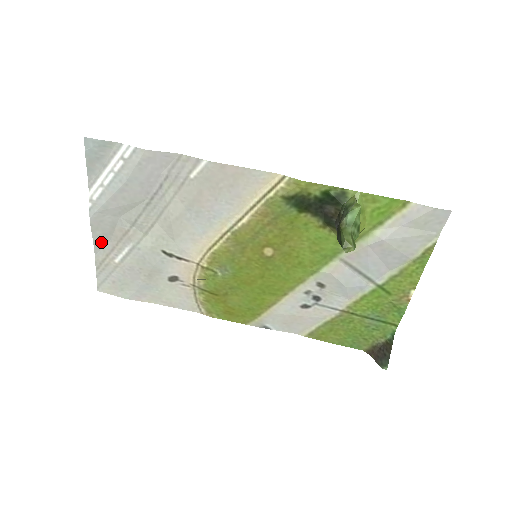
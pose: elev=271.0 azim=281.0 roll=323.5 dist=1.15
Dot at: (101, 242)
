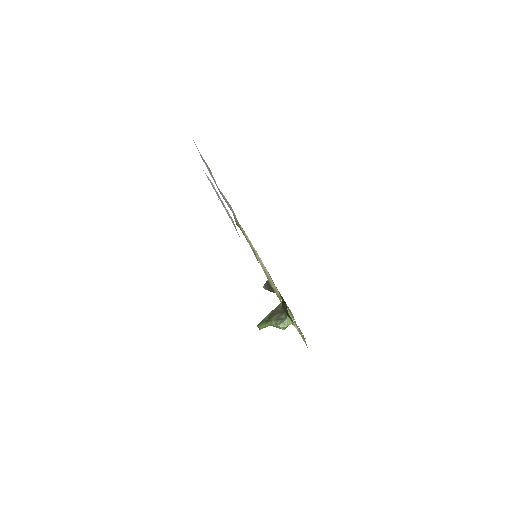
Dot at: occluded
